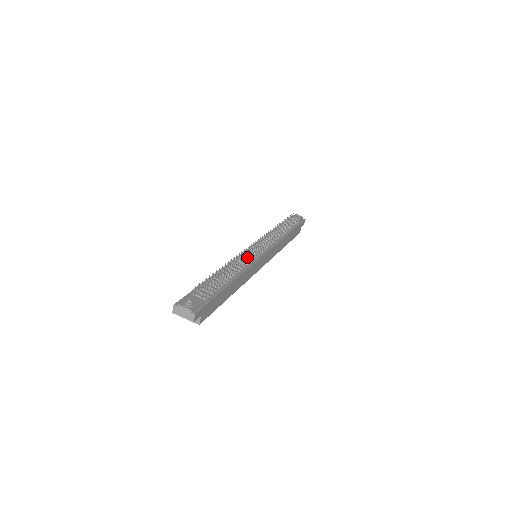
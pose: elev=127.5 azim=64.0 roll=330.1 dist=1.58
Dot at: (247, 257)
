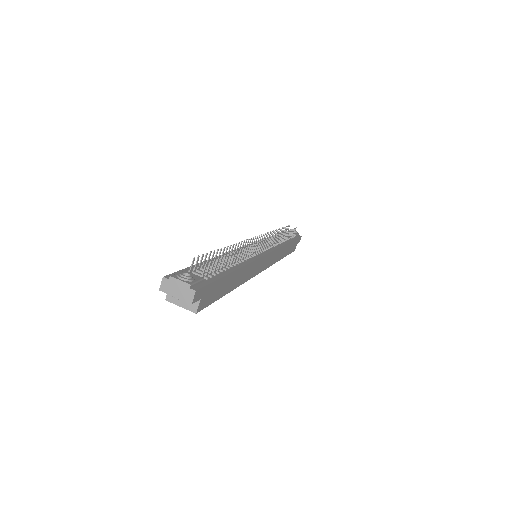
Dot at: (248, 251)
